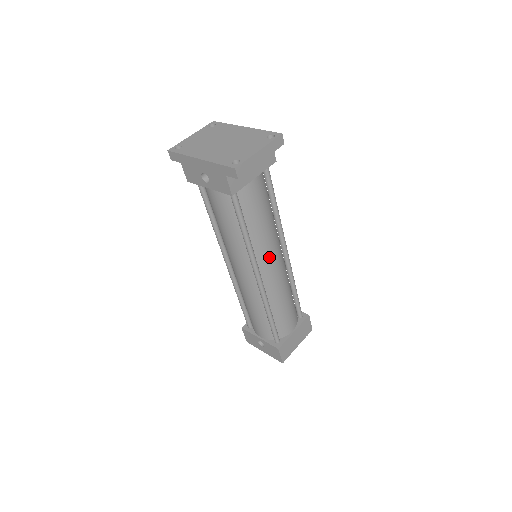
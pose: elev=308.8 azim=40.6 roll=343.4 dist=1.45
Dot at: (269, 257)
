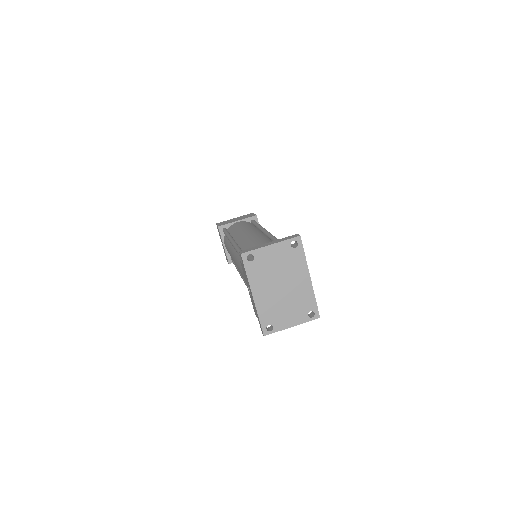
Dot at: occluded
